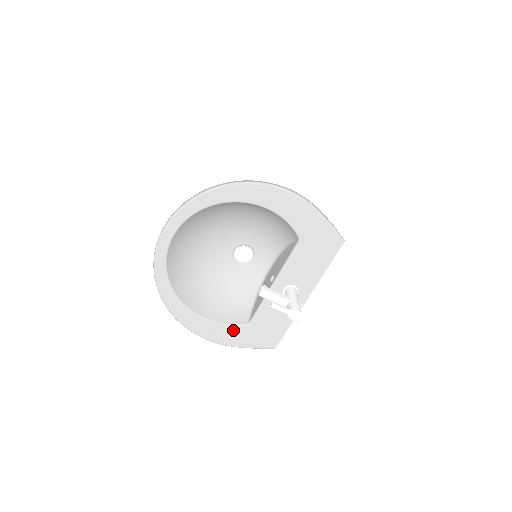
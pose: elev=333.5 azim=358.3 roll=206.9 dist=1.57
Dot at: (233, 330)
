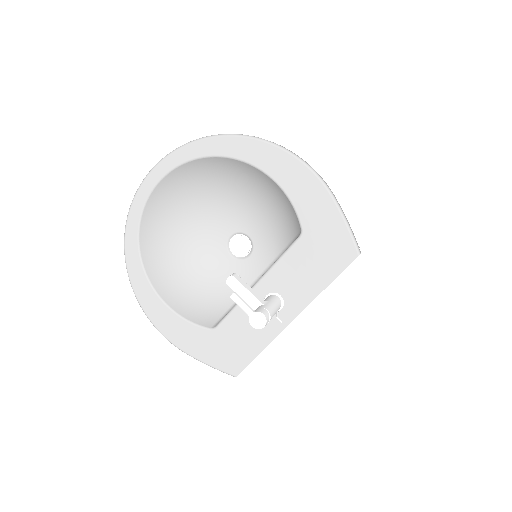
Dot at: (192, 331)
